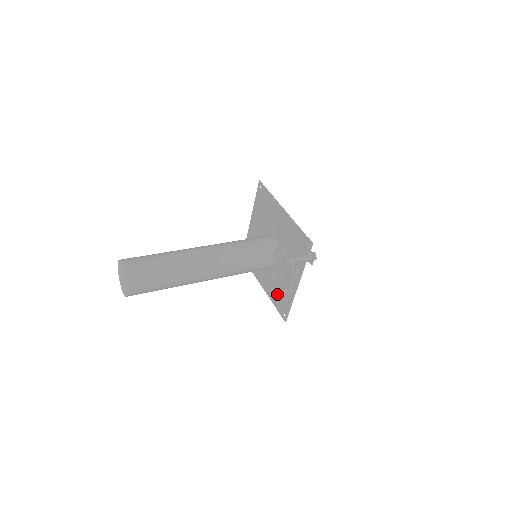
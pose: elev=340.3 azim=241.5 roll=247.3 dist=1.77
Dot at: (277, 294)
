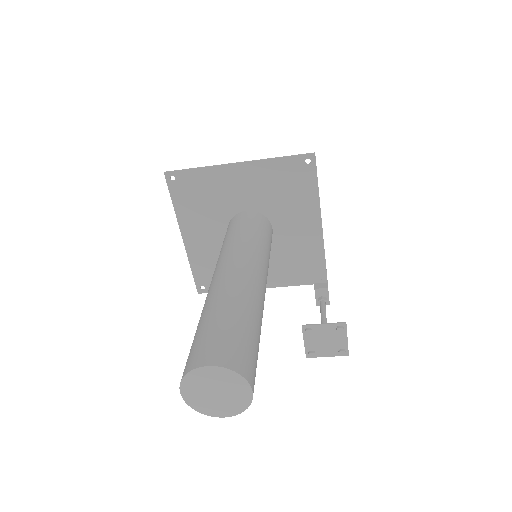
Dot at: (211, 267)
